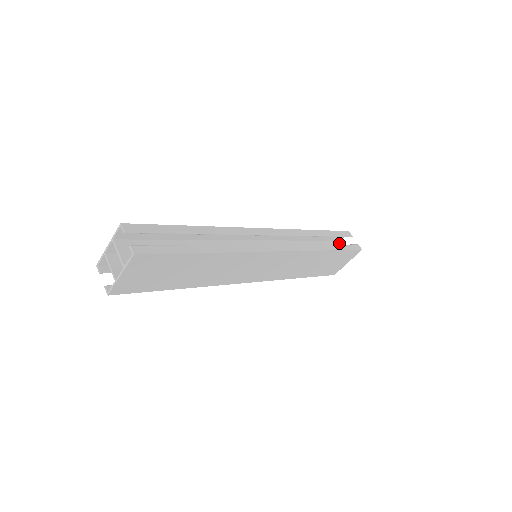
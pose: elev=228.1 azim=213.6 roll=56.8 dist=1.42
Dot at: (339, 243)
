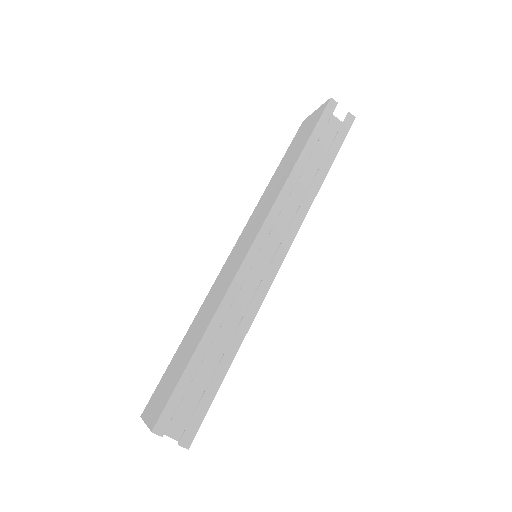
Dot at: occluded
